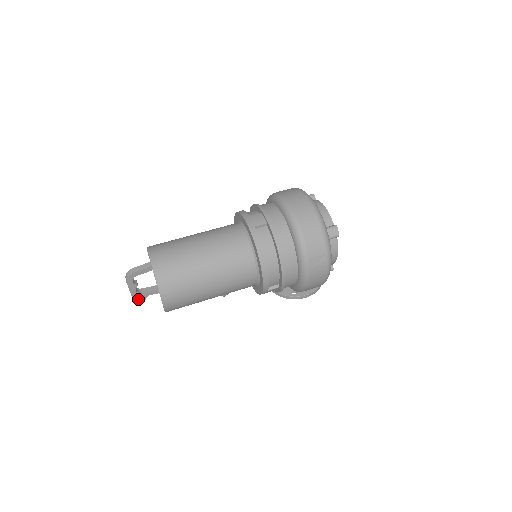
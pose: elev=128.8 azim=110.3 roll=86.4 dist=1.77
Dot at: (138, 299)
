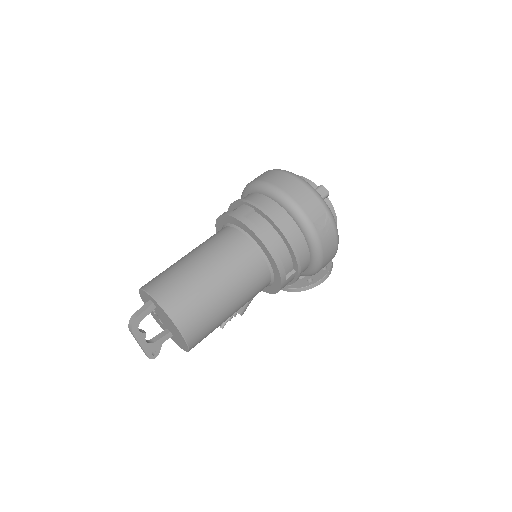
Dot at: (152, 353)
